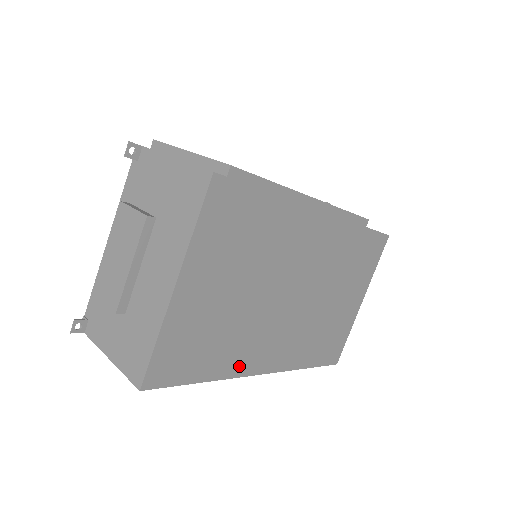
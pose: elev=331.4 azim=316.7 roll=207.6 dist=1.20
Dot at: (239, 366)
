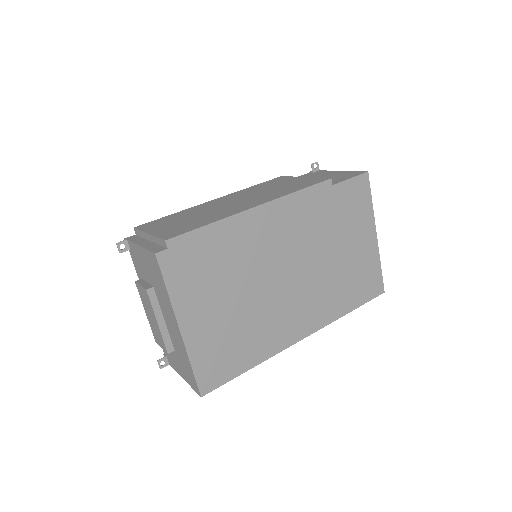
Dot at: (275, 345)
